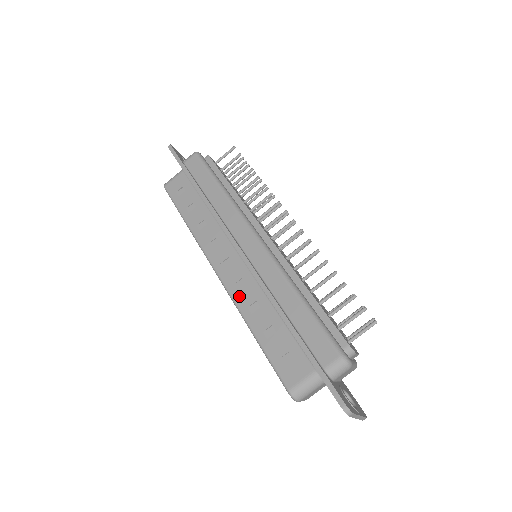
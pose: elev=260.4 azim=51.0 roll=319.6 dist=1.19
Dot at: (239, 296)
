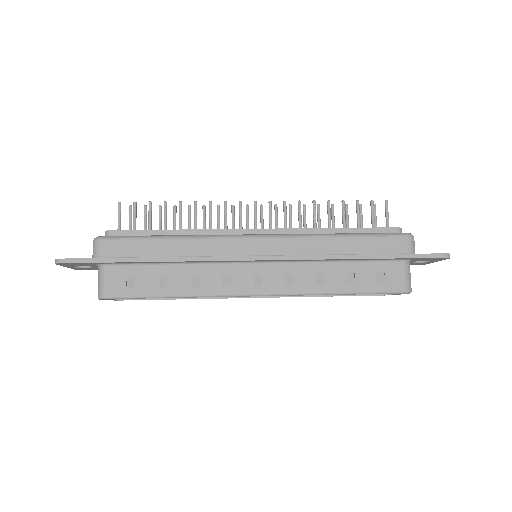
Dot at: (300, 286)
